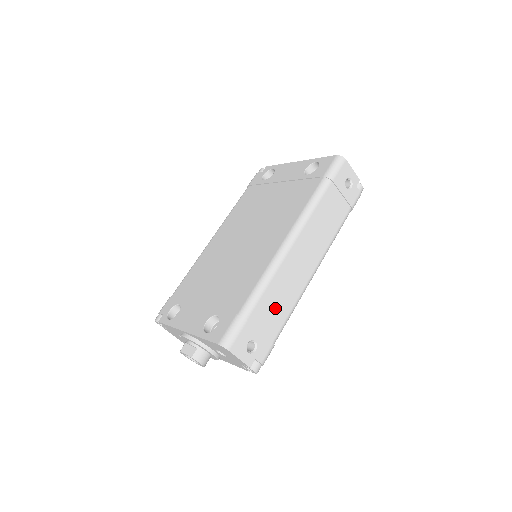
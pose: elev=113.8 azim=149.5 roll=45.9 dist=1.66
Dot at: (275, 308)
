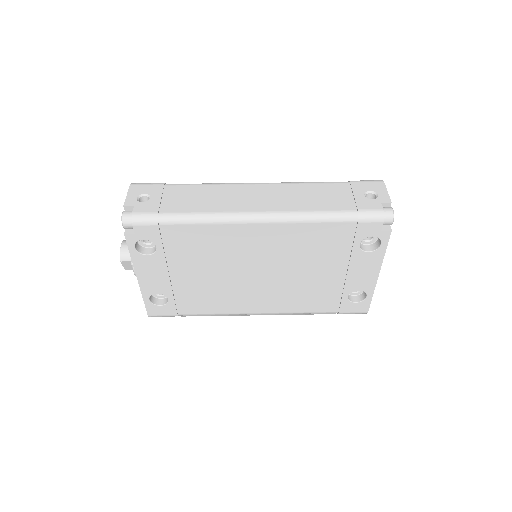
Dot at: (192, 199)
